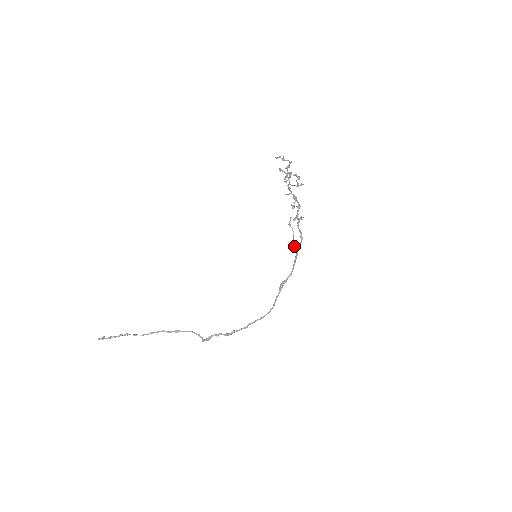
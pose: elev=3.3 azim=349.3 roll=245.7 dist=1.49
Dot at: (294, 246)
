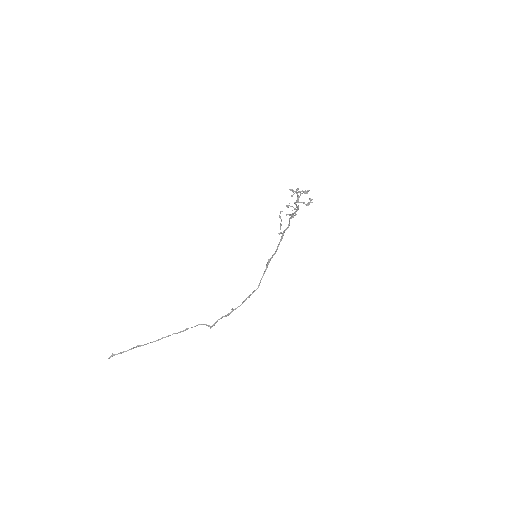
Dot at: (281, 232)
